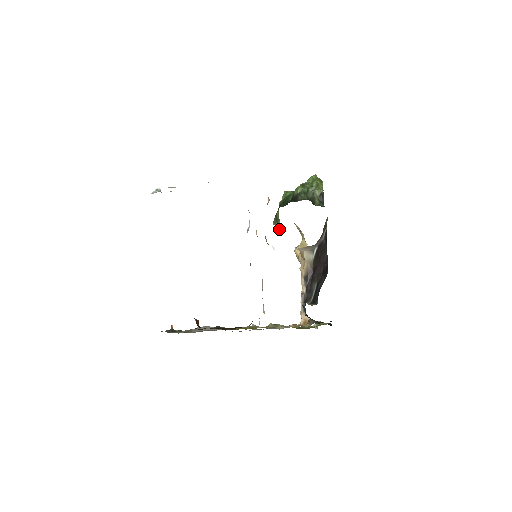
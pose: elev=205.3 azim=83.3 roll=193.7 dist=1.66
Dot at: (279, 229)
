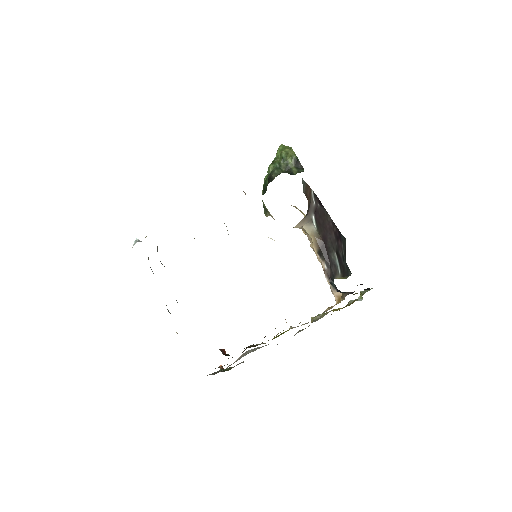
Dot at: occluded
